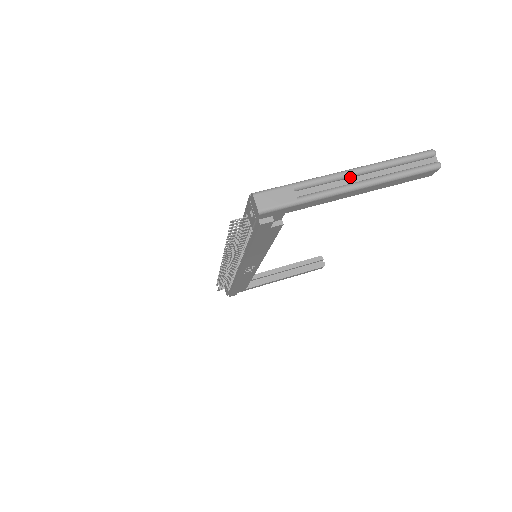
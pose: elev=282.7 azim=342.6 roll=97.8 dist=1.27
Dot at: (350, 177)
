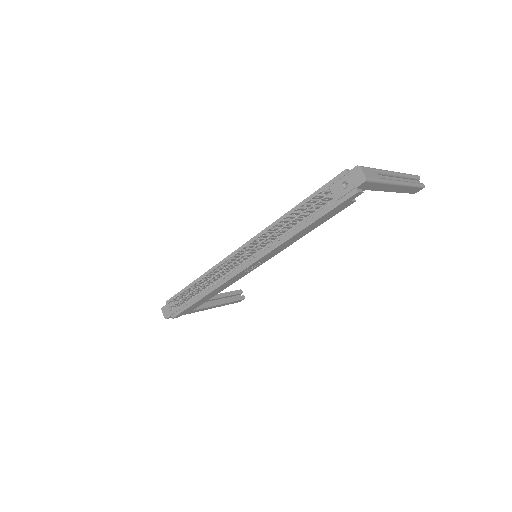
Dot at: (393, 176)
